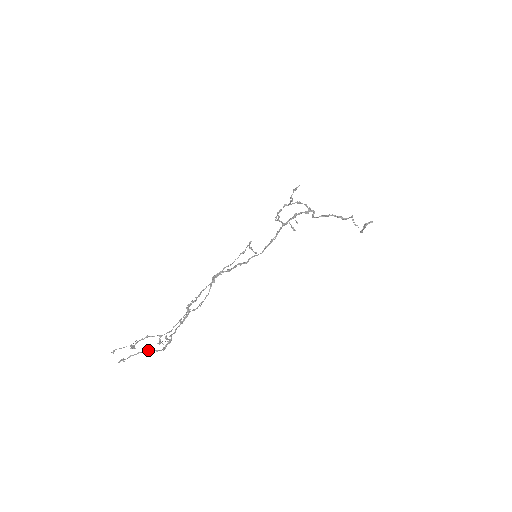
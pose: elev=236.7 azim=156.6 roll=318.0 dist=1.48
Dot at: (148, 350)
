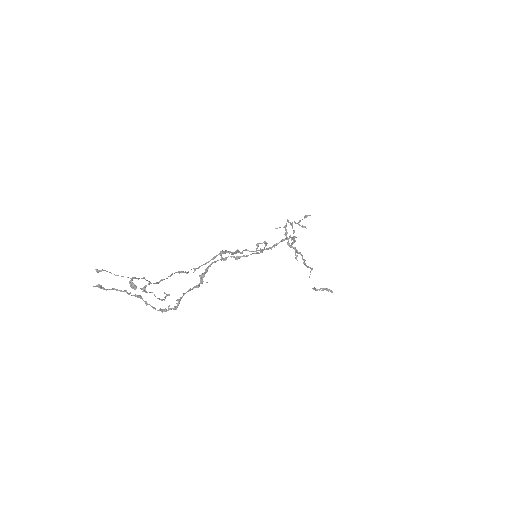
Dot at: (137, 295)
